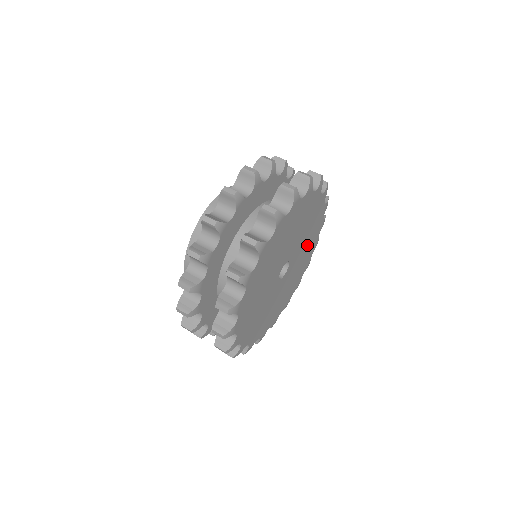
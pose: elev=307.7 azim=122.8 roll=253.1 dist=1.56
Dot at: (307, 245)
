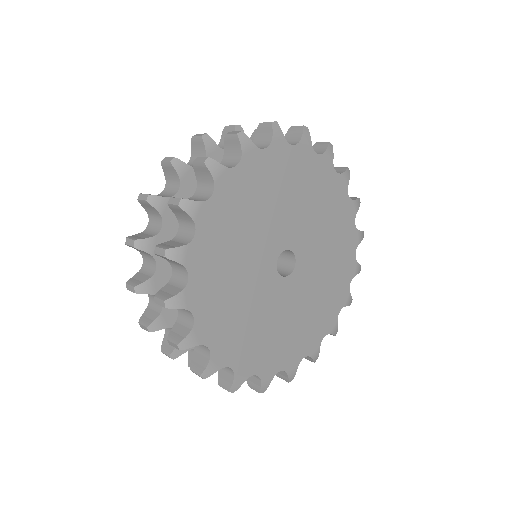
Dot at: (312, 309)
